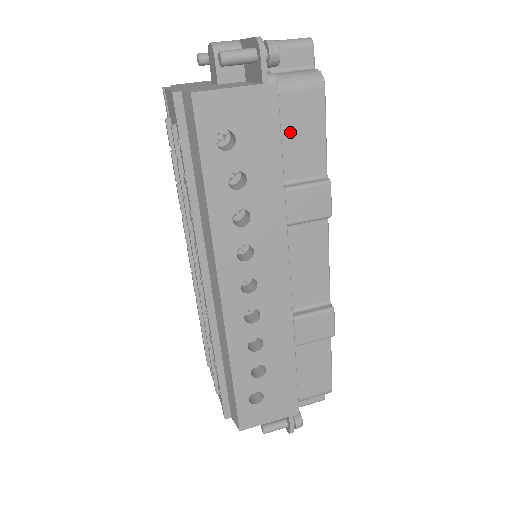
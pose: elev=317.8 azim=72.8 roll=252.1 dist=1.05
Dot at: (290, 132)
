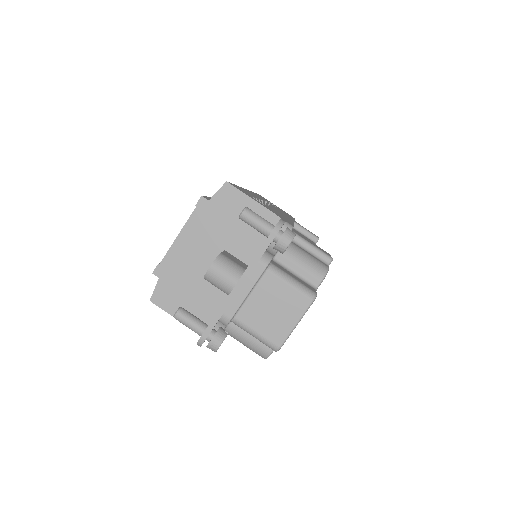
Dot at: occluded
